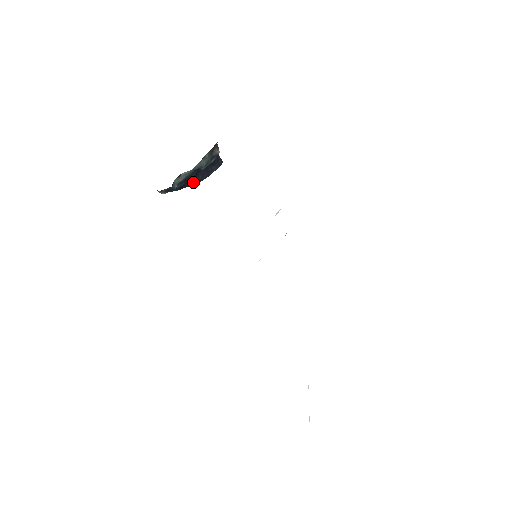
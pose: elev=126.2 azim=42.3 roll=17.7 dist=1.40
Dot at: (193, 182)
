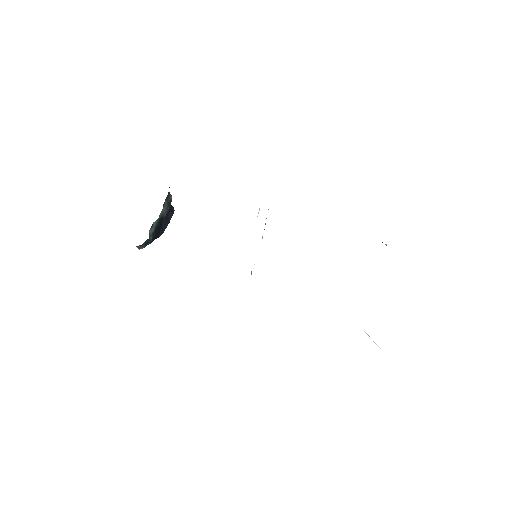
Dot at: (160, 232)
